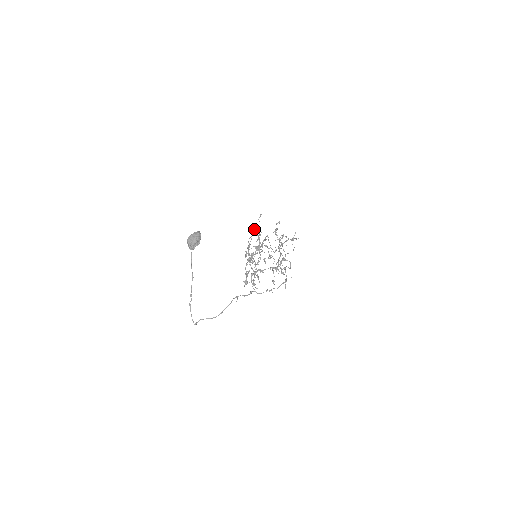
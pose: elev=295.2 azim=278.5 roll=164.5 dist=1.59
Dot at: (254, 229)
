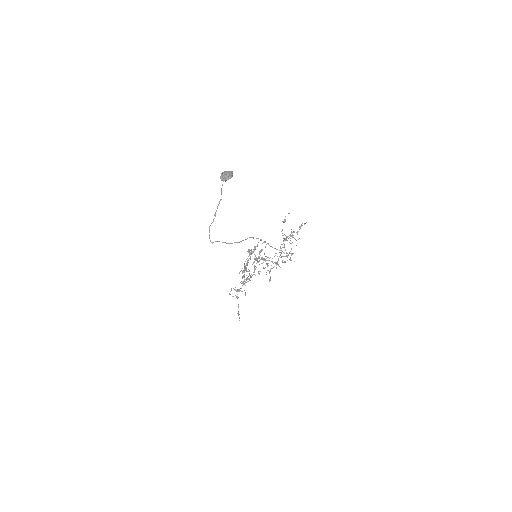
Dot at: occluded
